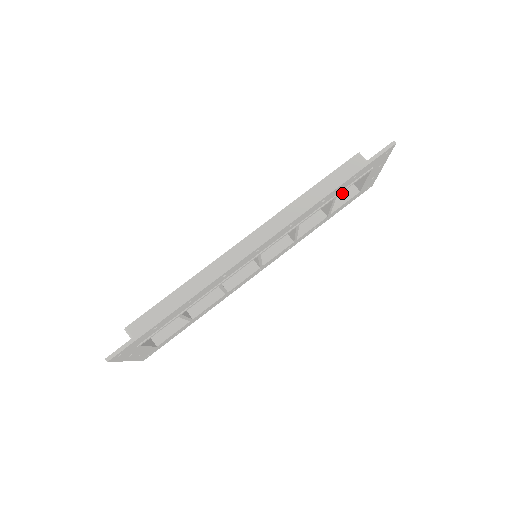
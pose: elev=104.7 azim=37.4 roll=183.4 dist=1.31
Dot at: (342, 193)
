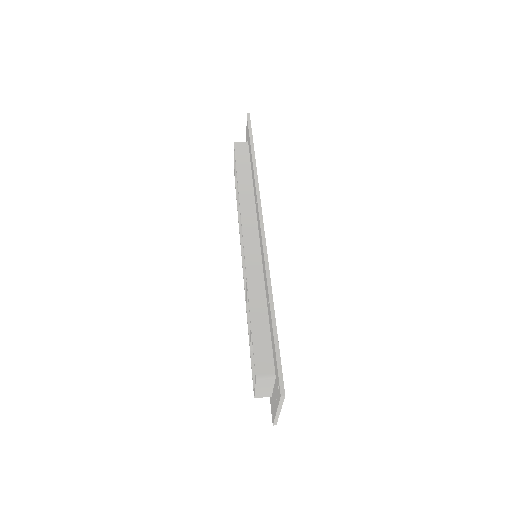
Dot at: occluded
